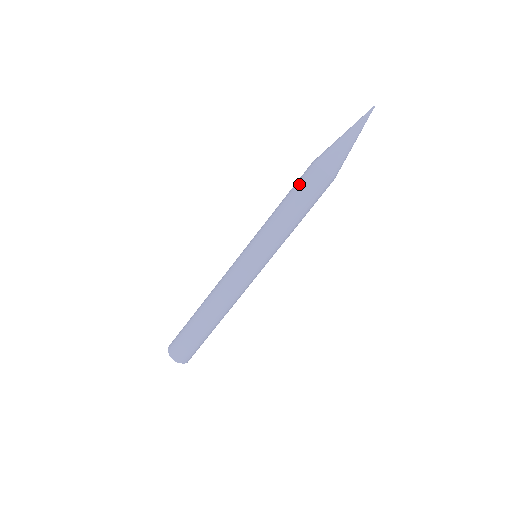
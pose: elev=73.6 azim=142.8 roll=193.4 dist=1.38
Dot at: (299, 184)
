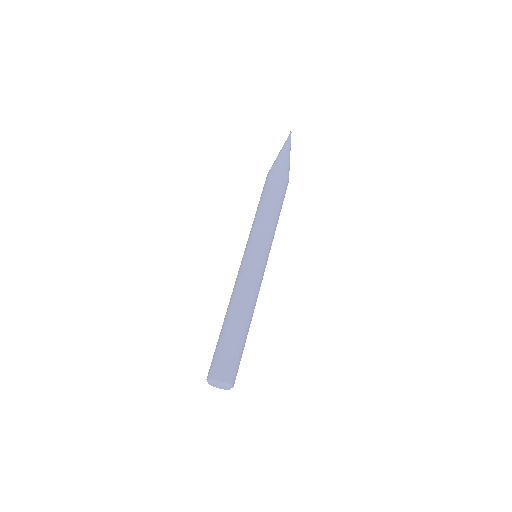
Dot at: (269, 187)
